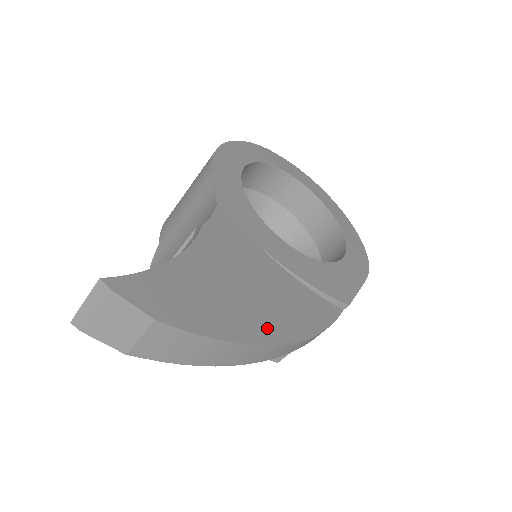
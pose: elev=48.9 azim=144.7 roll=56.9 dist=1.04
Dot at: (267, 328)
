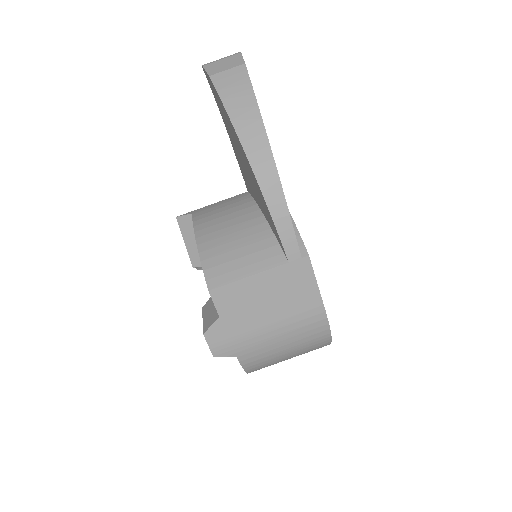
Dot at: occluded
